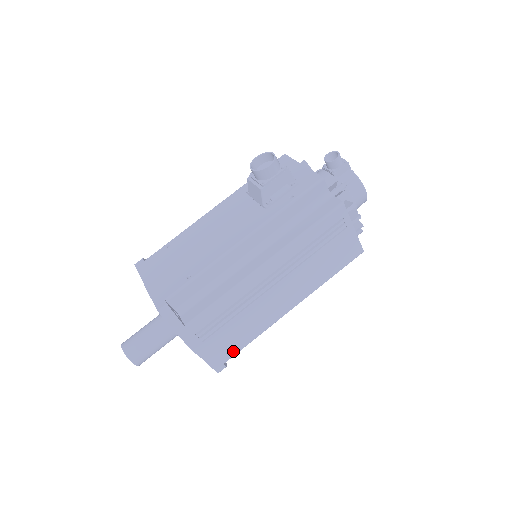
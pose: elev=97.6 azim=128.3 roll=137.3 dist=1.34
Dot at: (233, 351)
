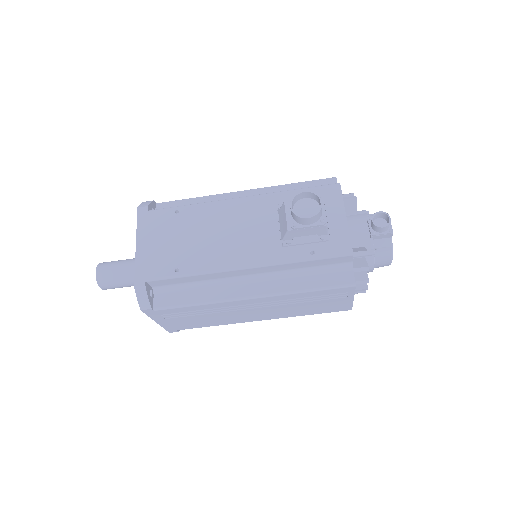
Dot at: (190, 327)
